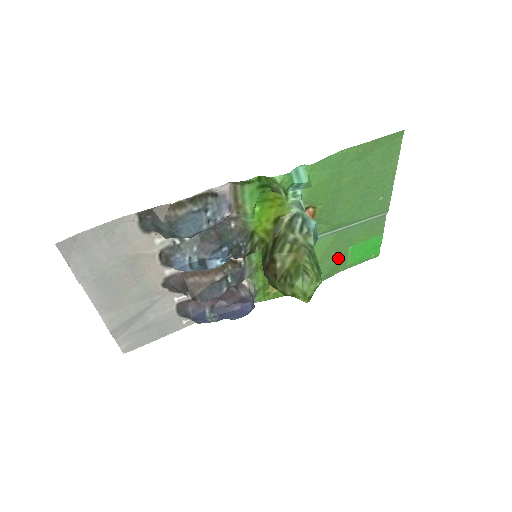
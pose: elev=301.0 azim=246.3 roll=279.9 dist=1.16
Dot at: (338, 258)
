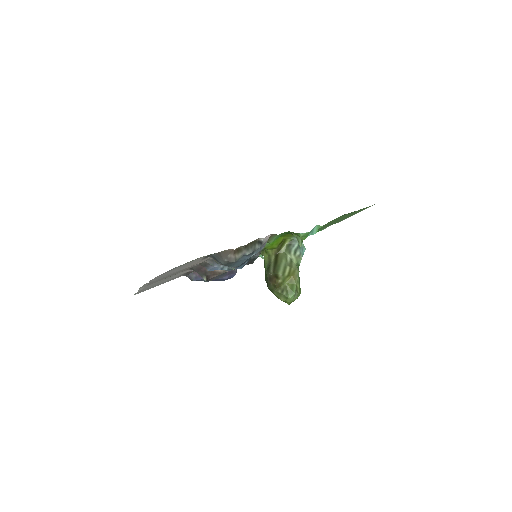
Dot at: occluded
